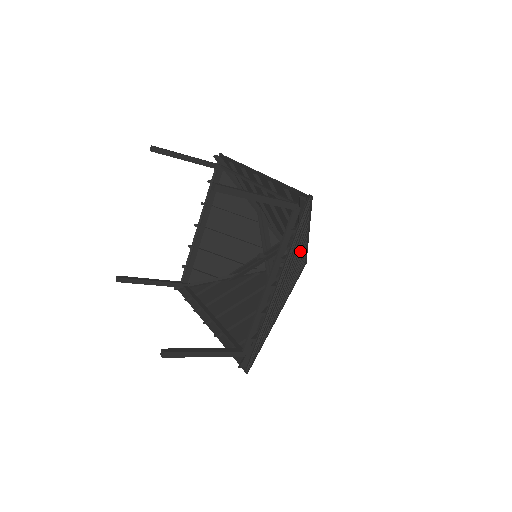
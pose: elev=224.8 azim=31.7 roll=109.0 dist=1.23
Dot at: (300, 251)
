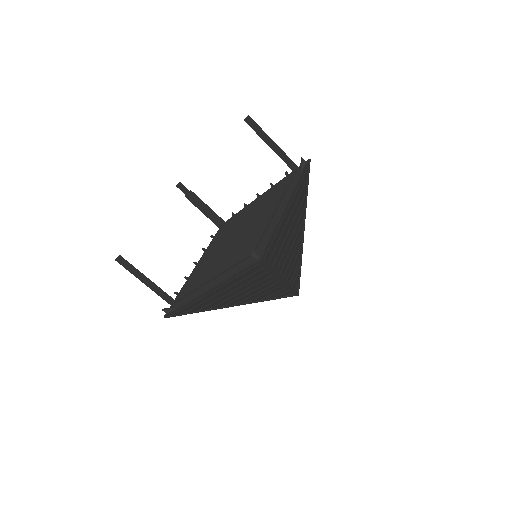
Dot at: (264, 284)
